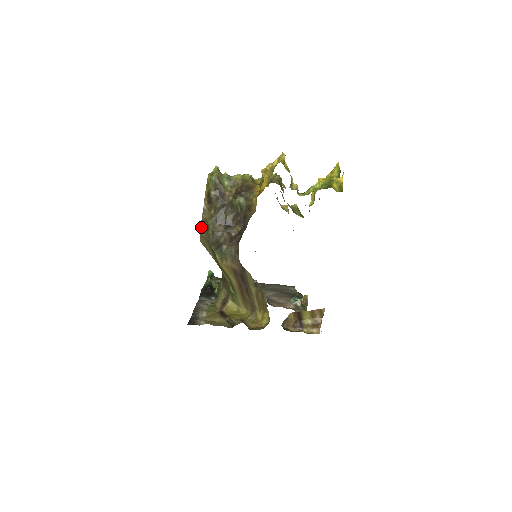
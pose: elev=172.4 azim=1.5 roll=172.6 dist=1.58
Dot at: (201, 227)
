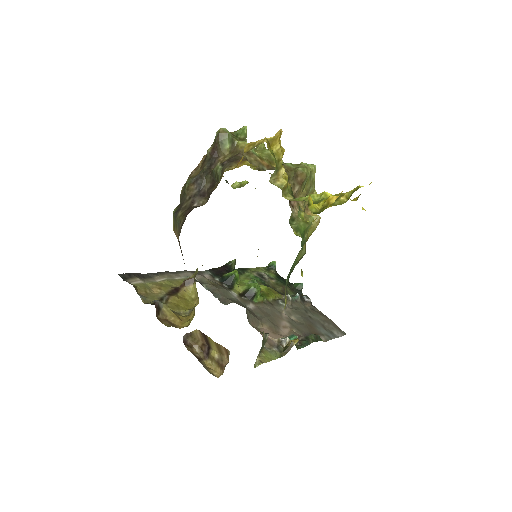
Dot at: occluded
